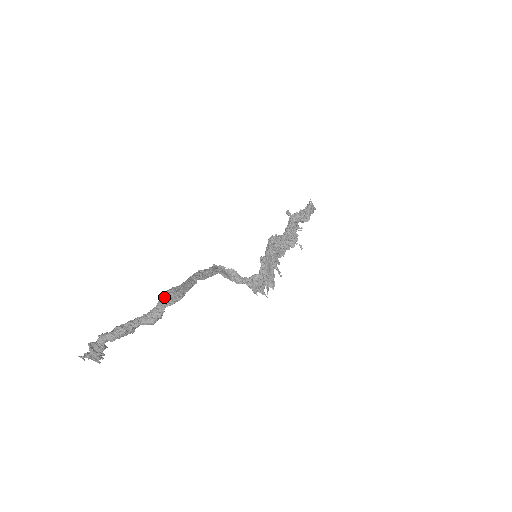
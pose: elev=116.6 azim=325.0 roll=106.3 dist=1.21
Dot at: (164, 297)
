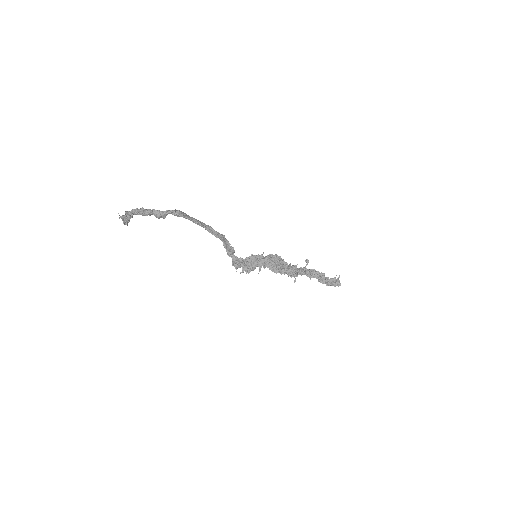
Dot at: (174, 210)
